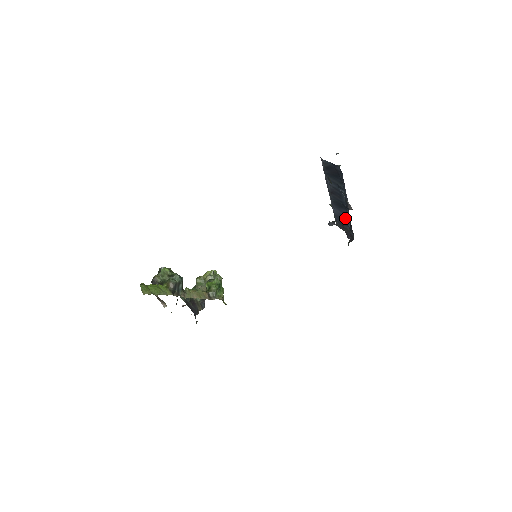
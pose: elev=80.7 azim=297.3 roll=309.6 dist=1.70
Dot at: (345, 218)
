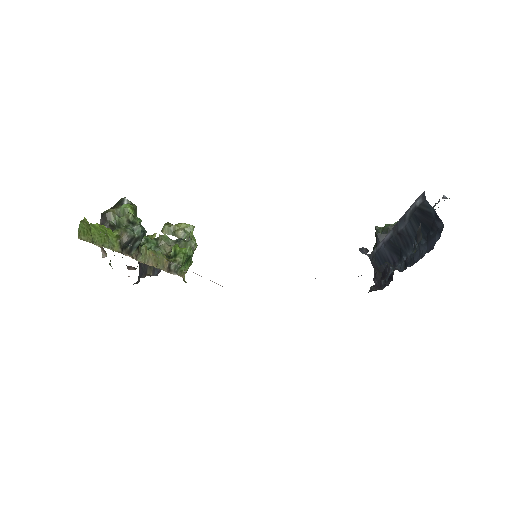
Dot at: occluded
